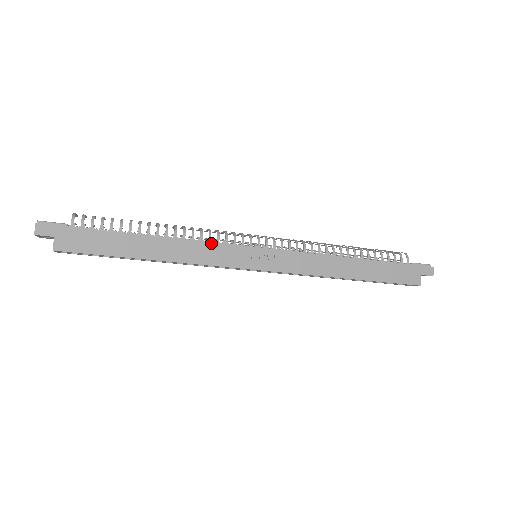
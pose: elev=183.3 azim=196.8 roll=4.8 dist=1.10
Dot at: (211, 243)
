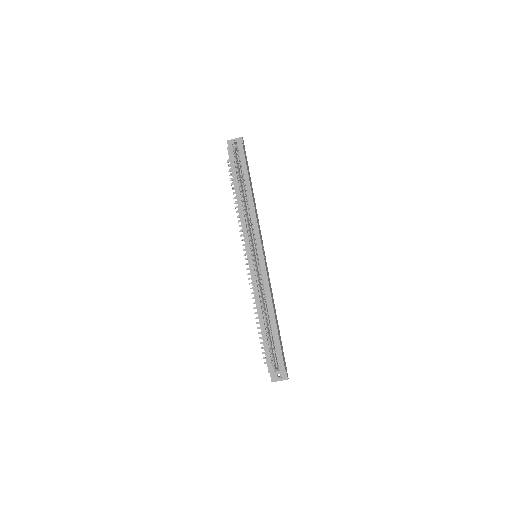
Dot at: occluded
